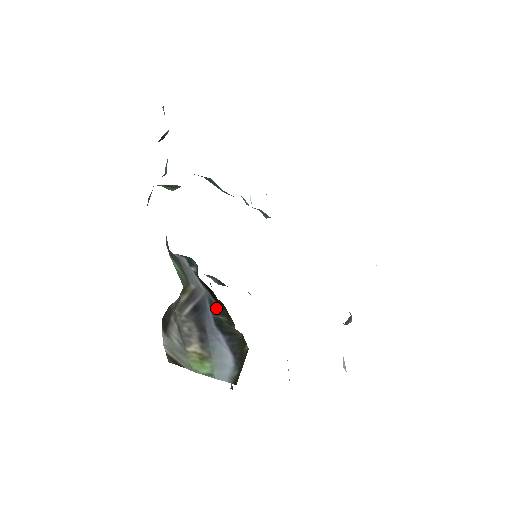
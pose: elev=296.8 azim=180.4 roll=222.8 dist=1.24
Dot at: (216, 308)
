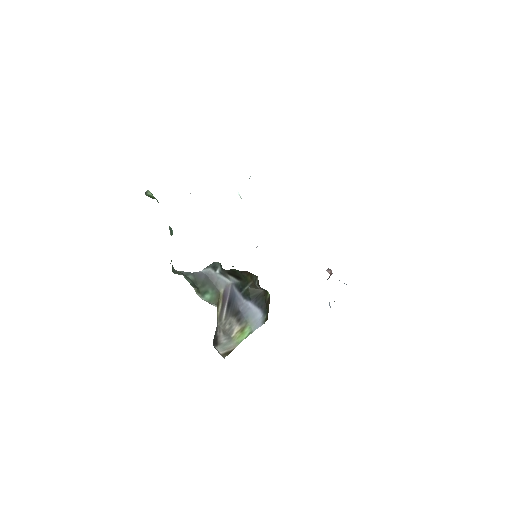
Dot at: (242, 285)
